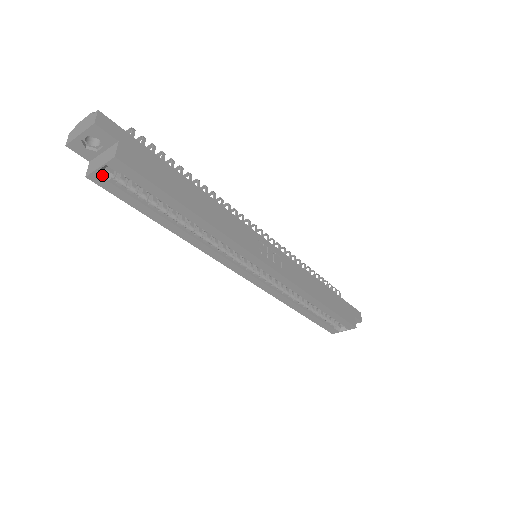
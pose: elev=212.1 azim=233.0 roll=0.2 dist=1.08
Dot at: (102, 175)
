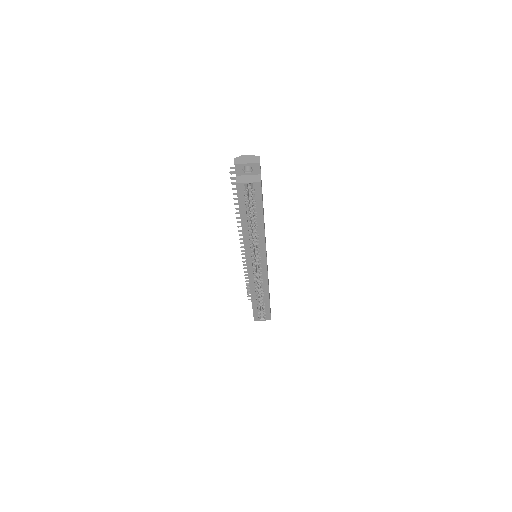
Dot at: (244, 186)
